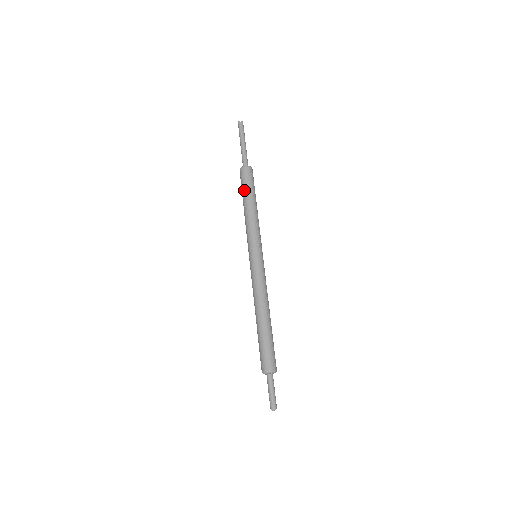
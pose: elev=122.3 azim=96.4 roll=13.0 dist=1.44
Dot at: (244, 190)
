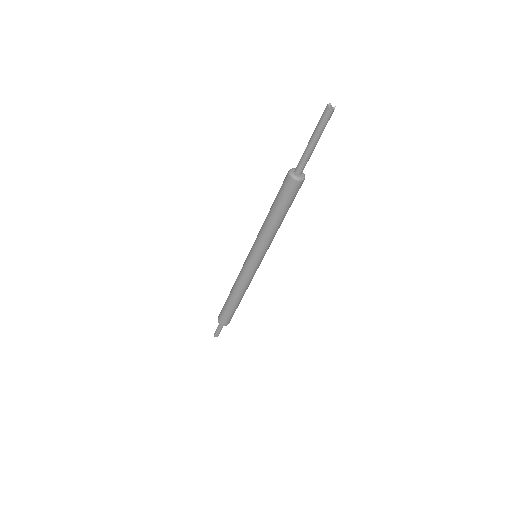
Dot at: (276, 199)
